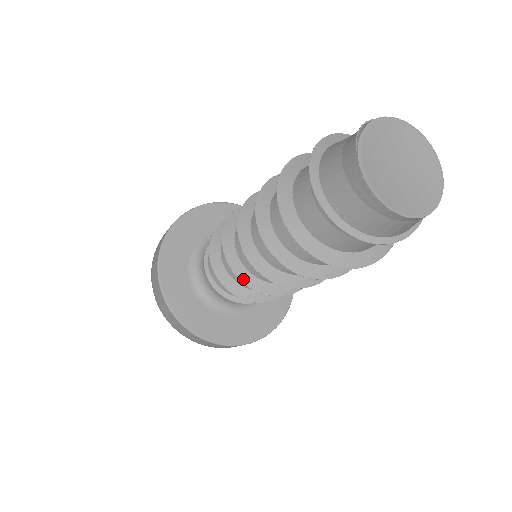
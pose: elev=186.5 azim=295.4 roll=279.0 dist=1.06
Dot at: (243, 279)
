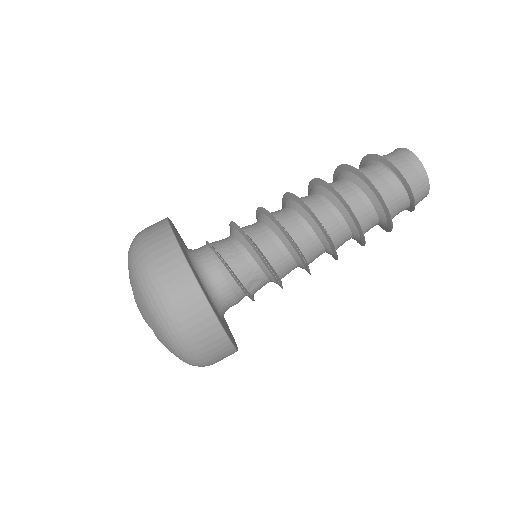
Dot at: (286, 231)
